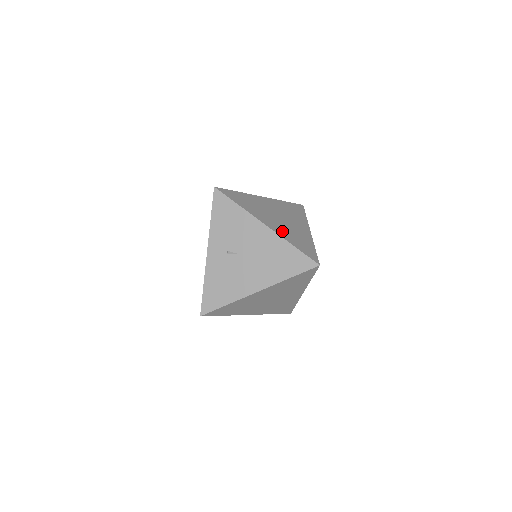
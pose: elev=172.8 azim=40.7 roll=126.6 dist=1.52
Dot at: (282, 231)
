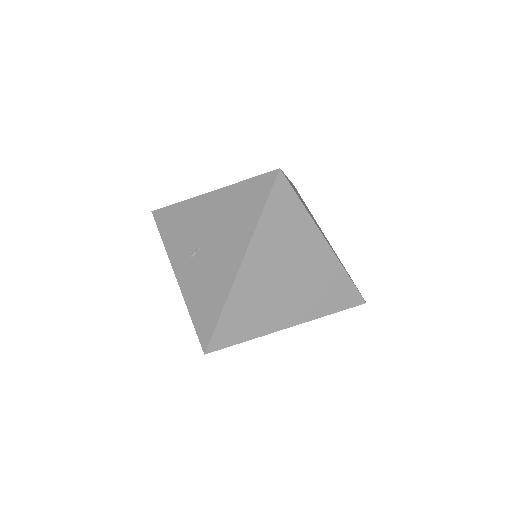
Dot at: occluded
